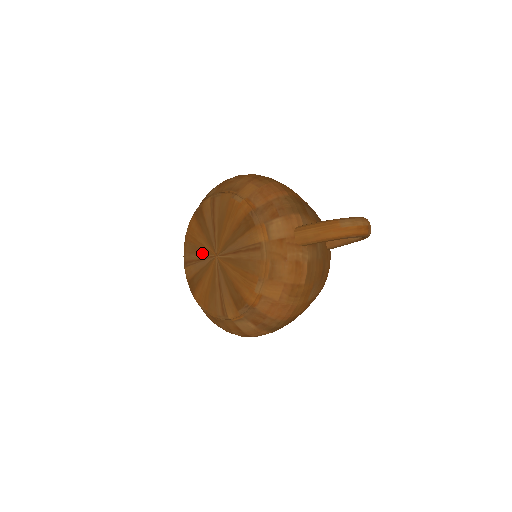
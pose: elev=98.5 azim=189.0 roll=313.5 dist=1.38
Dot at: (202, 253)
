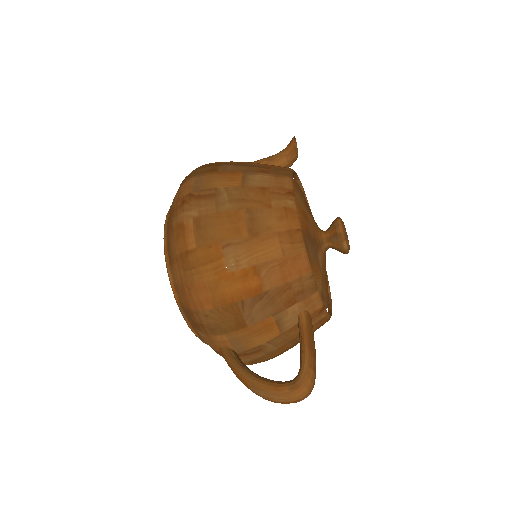
Dot at: occluded
